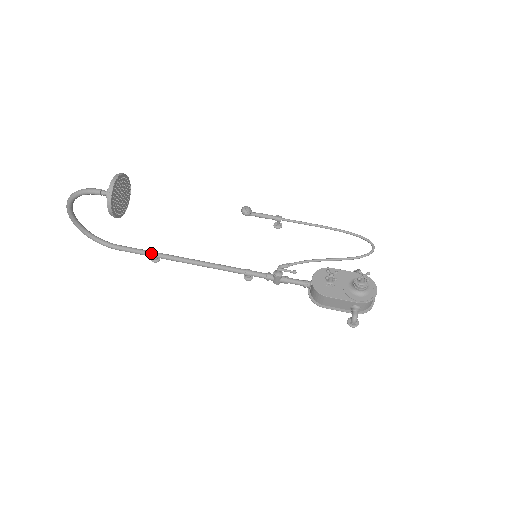
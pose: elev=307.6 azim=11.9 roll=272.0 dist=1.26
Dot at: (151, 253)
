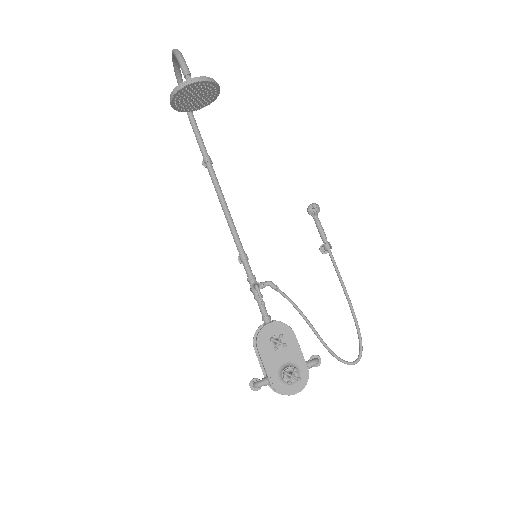
Dot at: (205, 156)
